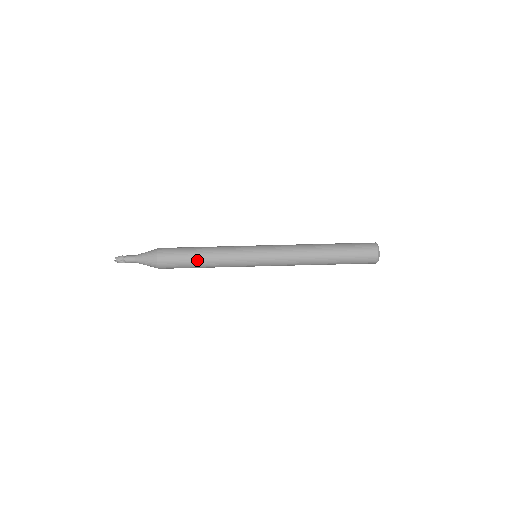
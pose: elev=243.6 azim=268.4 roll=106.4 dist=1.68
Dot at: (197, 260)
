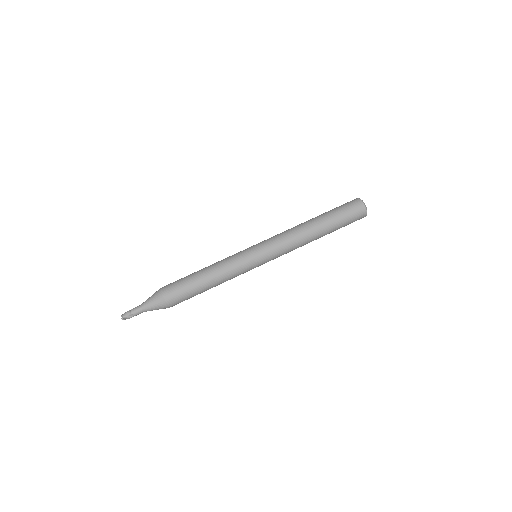
Dot at: (203, 282)
